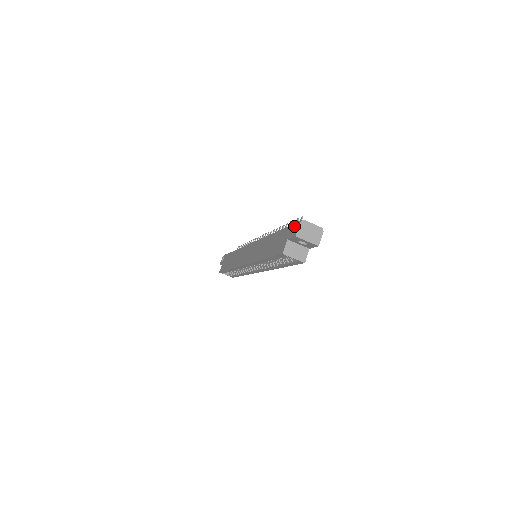
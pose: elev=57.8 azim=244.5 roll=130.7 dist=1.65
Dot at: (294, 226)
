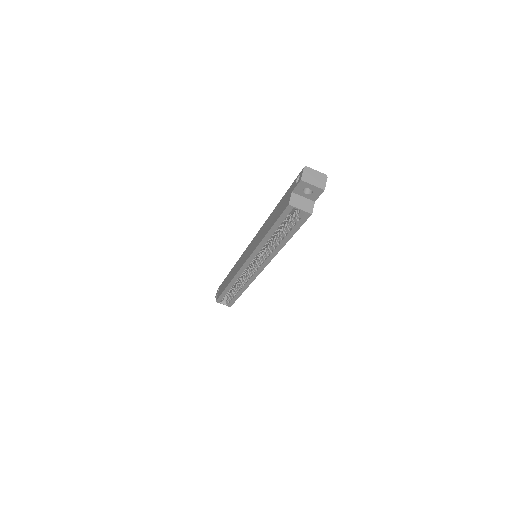
Dot at: (297, 178)
